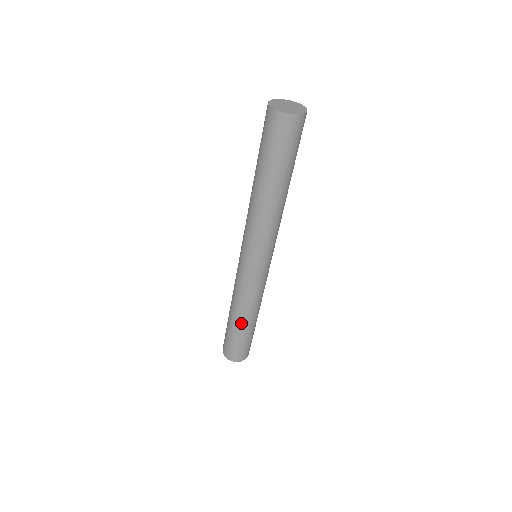
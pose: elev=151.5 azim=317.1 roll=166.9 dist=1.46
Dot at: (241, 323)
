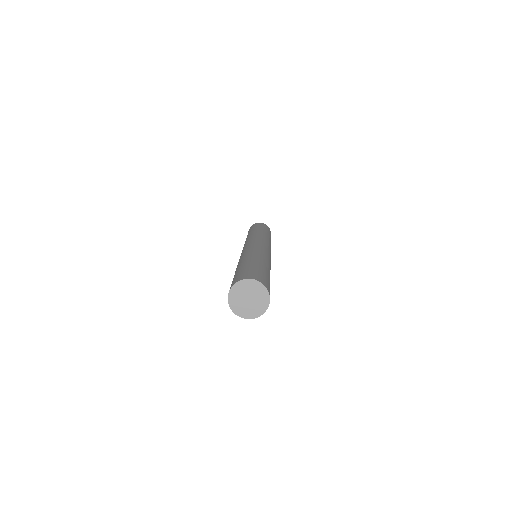
Dot at: occluded
